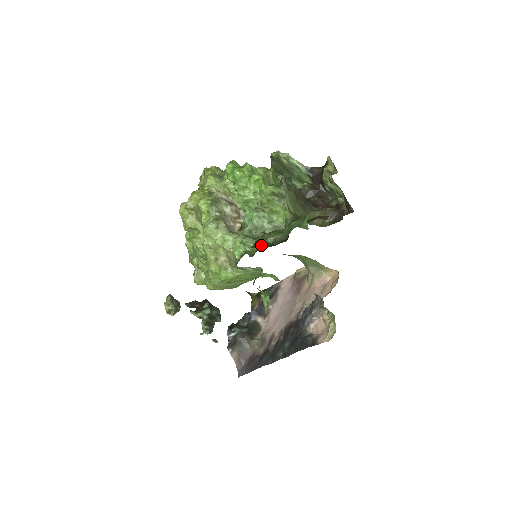
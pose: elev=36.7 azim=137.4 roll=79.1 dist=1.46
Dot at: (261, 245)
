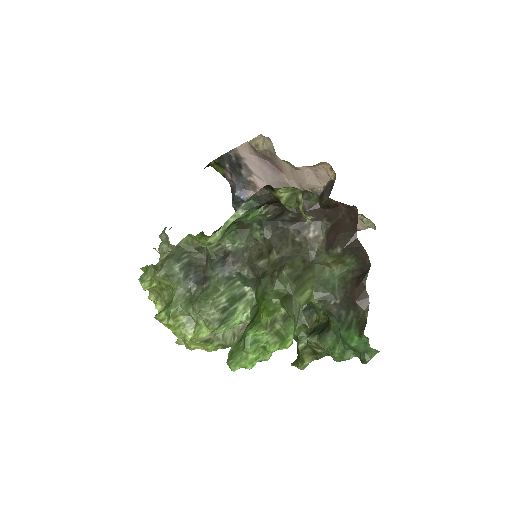
Dot at: (325, 353)
